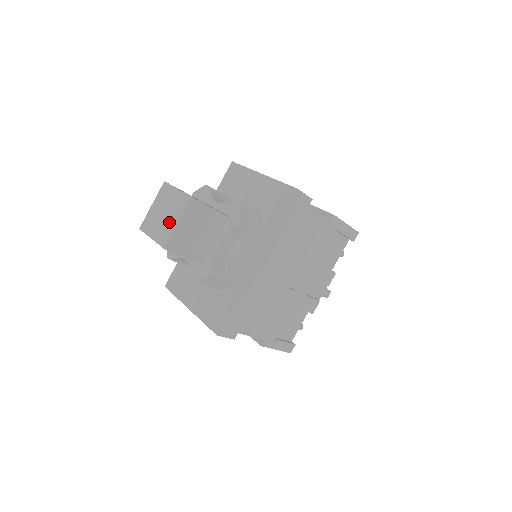
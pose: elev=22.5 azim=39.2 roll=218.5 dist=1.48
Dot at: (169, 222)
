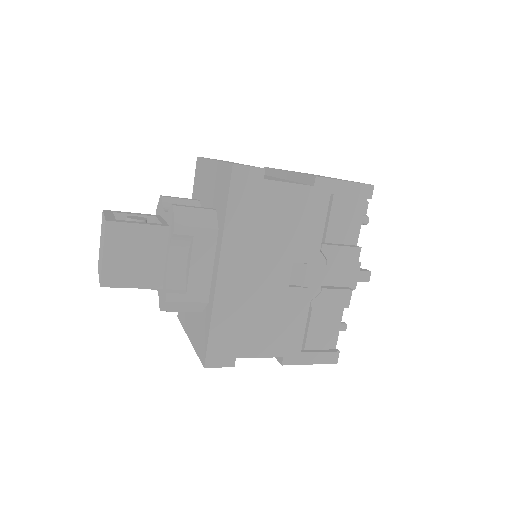
Dot at: (101, 255)
